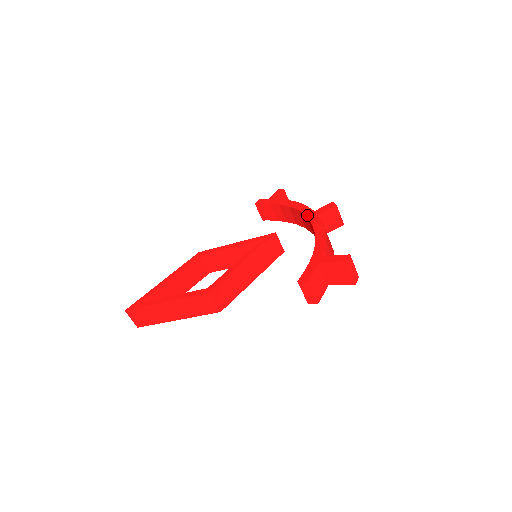
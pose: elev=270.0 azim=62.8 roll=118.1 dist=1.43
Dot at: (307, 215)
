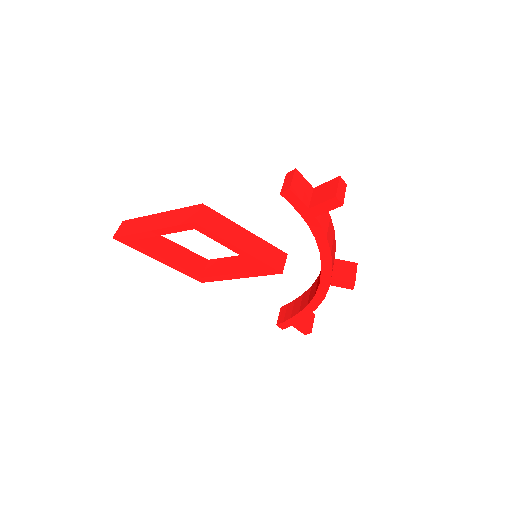
Dot at: occluded
